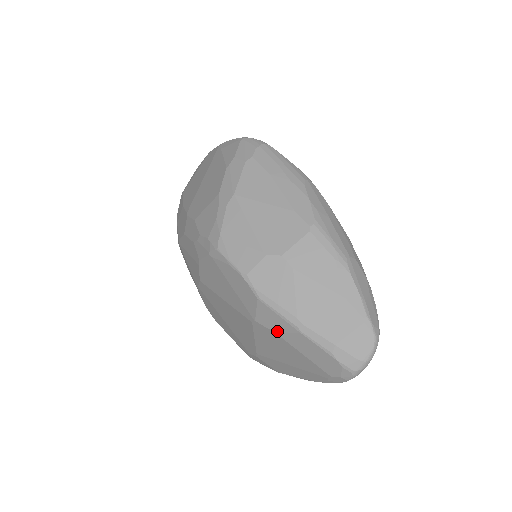
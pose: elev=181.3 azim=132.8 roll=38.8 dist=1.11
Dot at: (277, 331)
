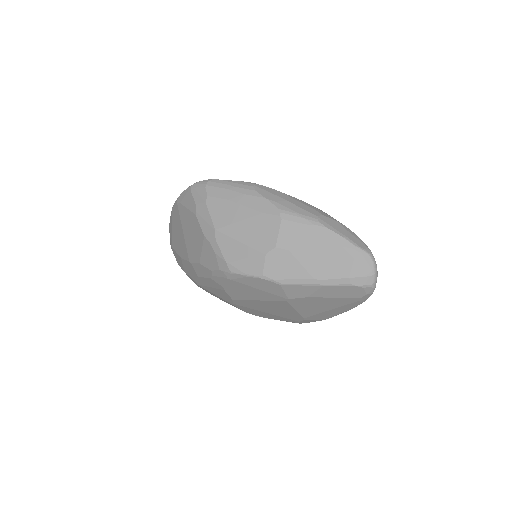
Dot at: (307, 295)
